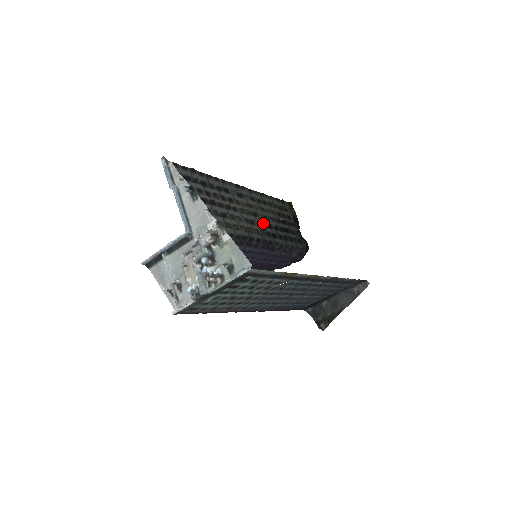
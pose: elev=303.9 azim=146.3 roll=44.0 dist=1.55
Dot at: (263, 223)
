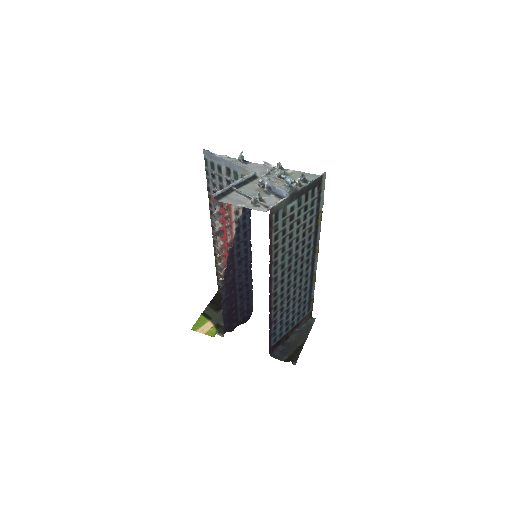
Dot at: occluded
